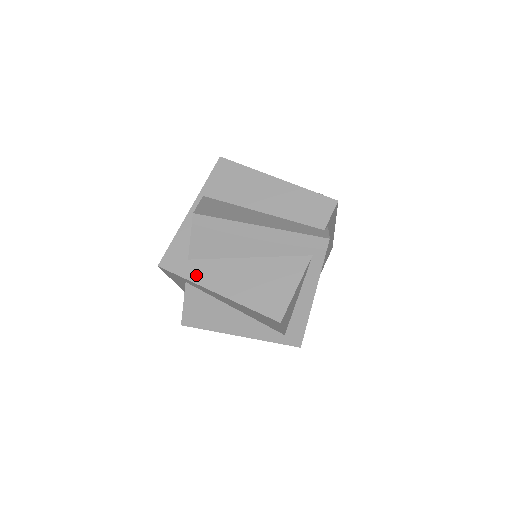
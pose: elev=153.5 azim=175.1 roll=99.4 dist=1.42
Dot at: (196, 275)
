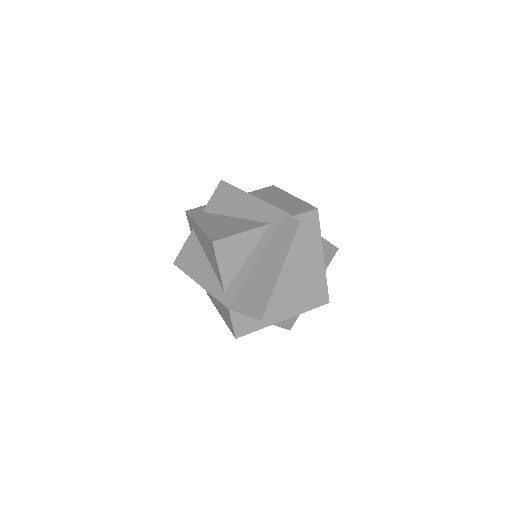
Dot at: (198, 217)
